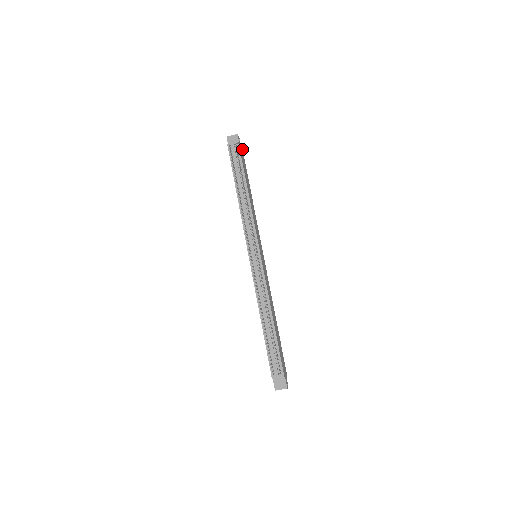
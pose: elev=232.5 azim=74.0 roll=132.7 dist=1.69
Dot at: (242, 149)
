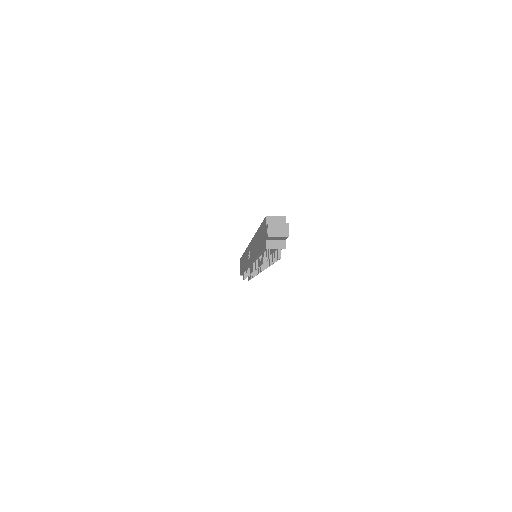
Dot at: (285, 219)
